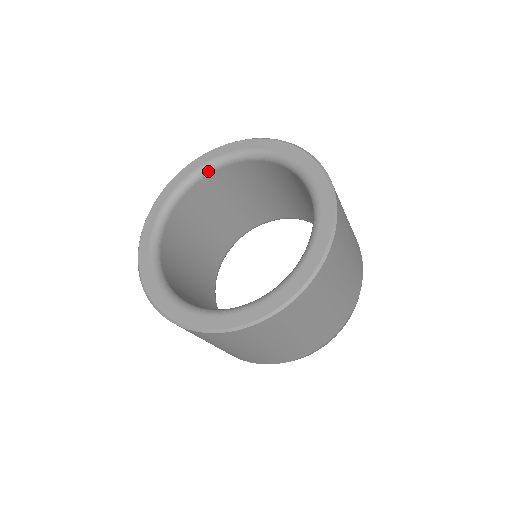
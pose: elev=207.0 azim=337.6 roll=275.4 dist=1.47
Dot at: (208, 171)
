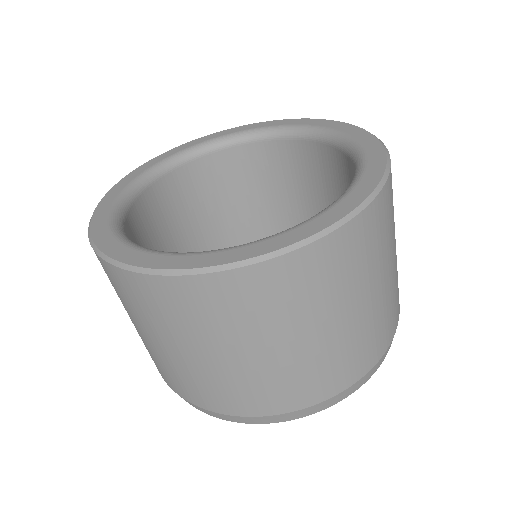
Dot at: (182, 160)
